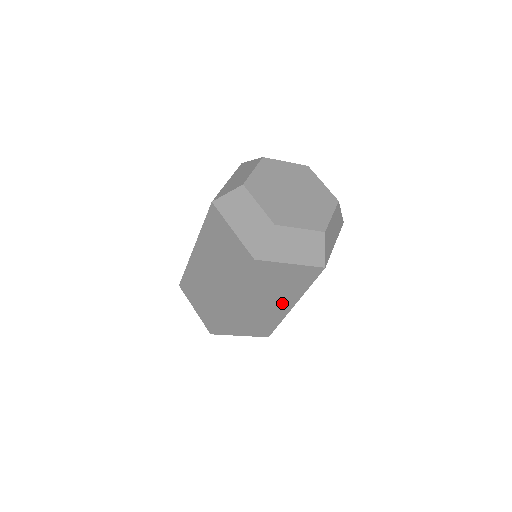
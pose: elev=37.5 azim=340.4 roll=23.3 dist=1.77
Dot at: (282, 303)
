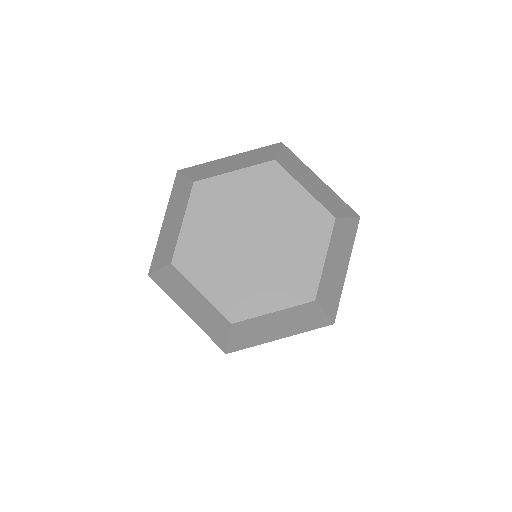
Dot at: occluded
